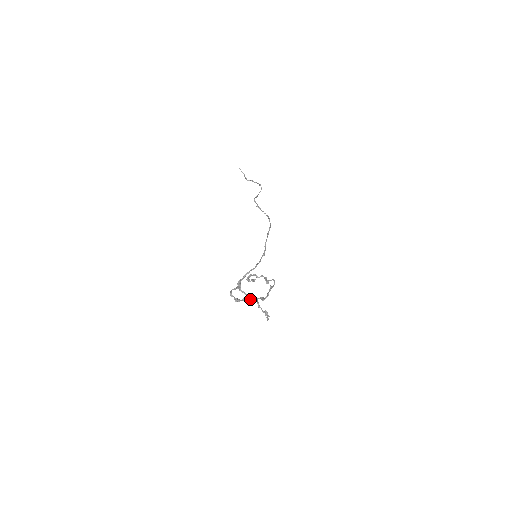
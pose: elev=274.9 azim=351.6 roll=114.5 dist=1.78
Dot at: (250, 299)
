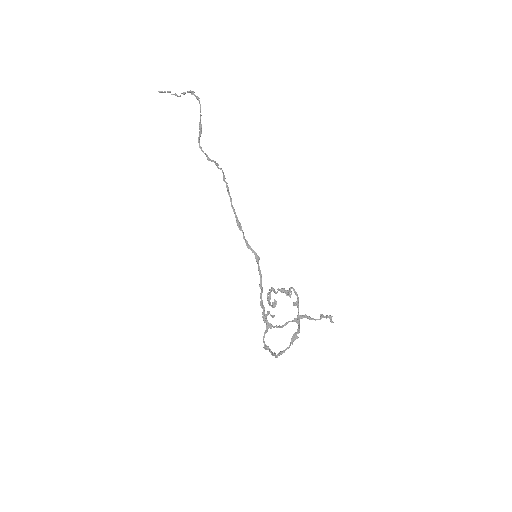
Dot at: (282, 353)
